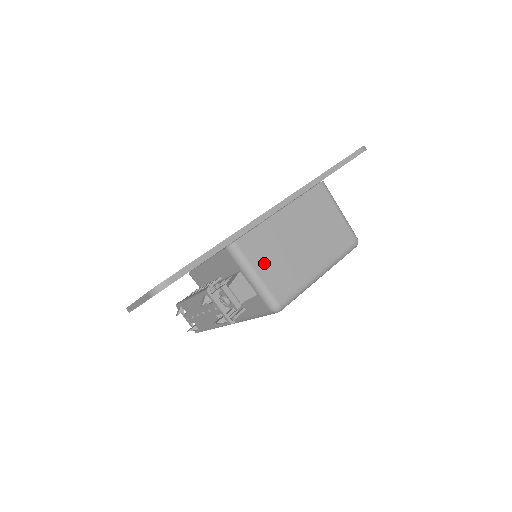
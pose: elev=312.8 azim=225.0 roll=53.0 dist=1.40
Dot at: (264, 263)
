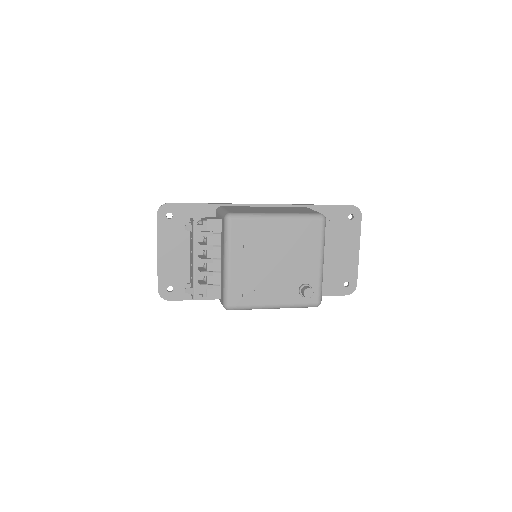
Dot at: (234, 209)
